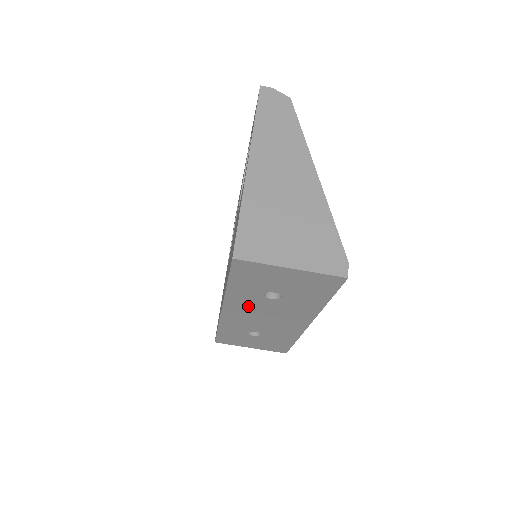
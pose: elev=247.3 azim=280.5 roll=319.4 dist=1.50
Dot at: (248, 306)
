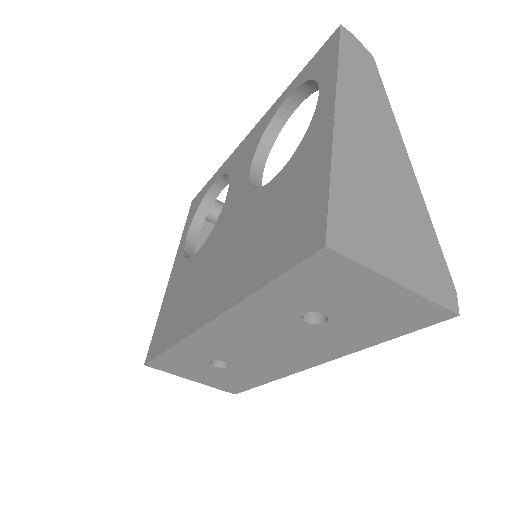
Dot at: (257, 325)
